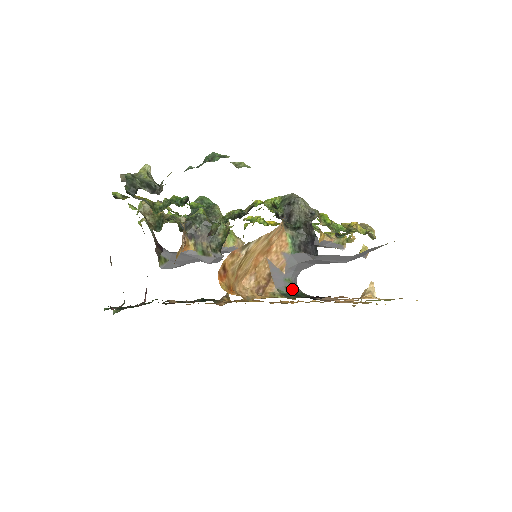
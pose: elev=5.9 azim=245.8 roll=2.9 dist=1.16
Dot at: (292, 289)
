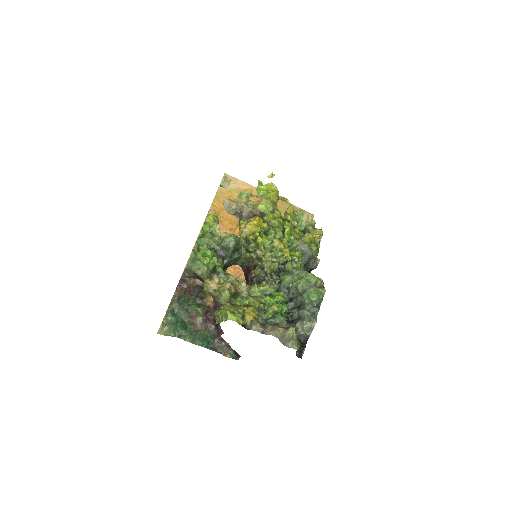
Dot at: occluded
